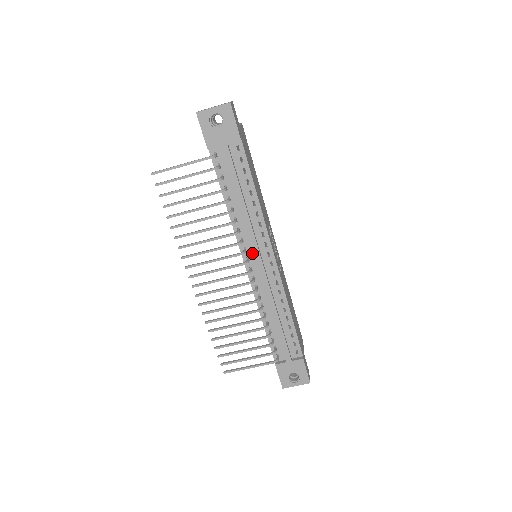
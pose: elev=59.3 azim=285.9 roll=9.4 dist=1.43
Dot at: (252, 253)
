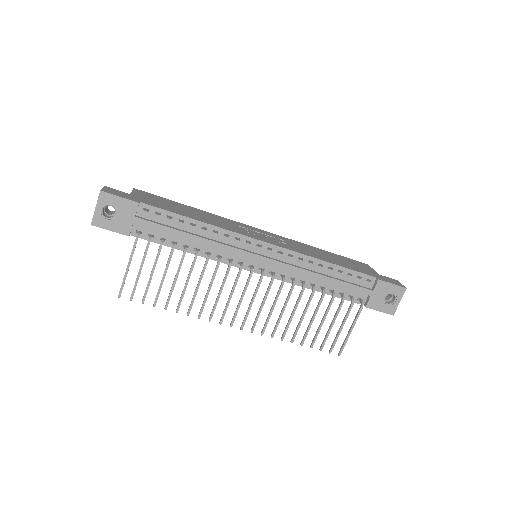
Dot at: (248, 259)
